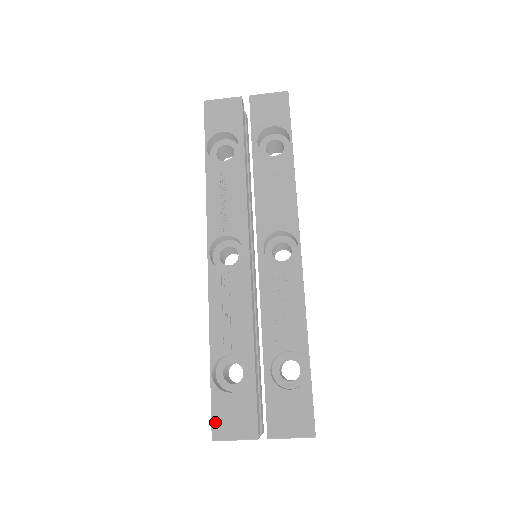
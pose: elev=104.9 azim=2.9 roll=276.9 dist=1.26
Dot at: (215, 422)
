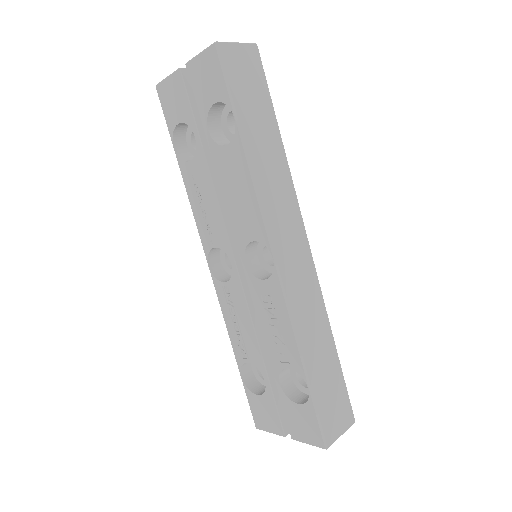
Dot at: (253, 415)
